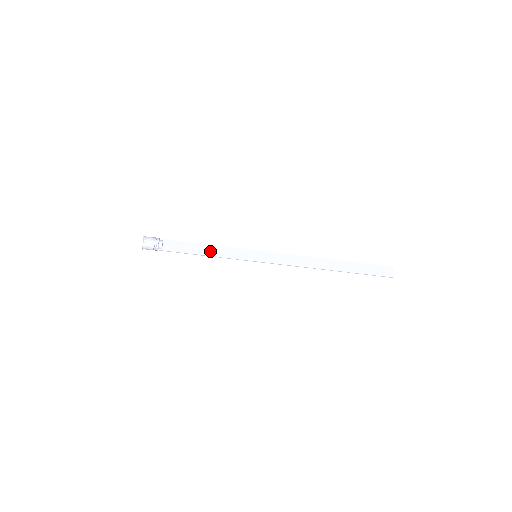
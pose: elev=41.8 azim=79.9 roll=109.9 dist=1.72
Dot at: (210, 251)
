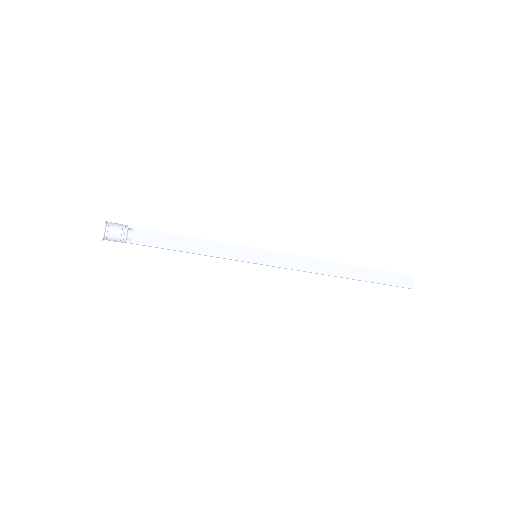
Dot at: (197, 247)
